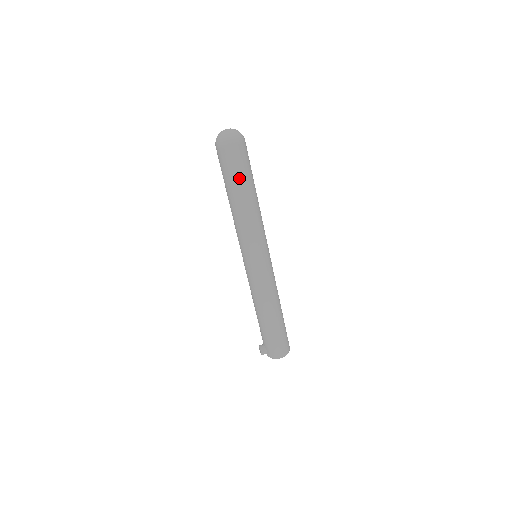
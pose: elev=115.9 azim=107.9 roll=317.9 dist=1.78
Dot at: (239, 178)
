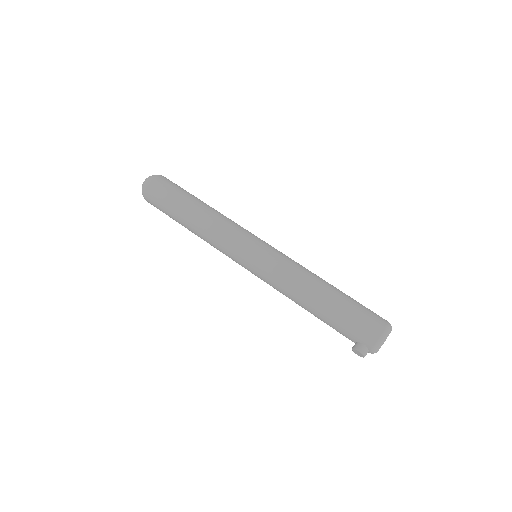
Dot at: (176, 198)
